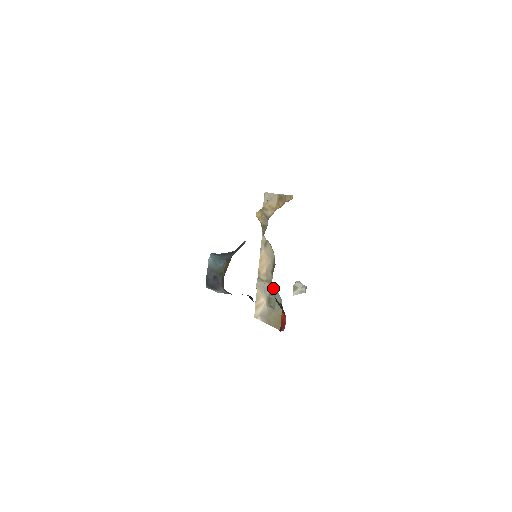
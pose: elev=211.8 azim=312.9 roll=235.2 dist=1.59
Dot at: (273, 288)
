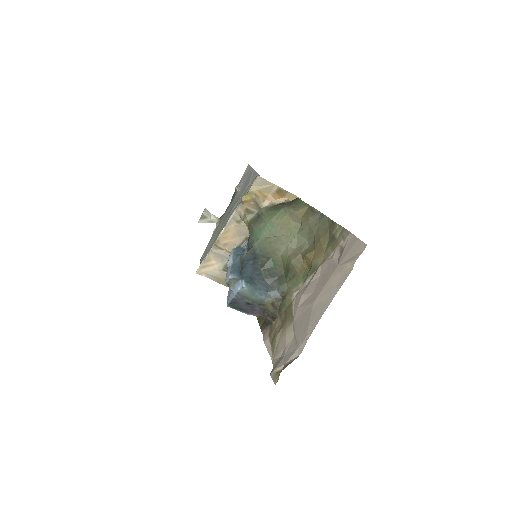
Dot at: occluded
